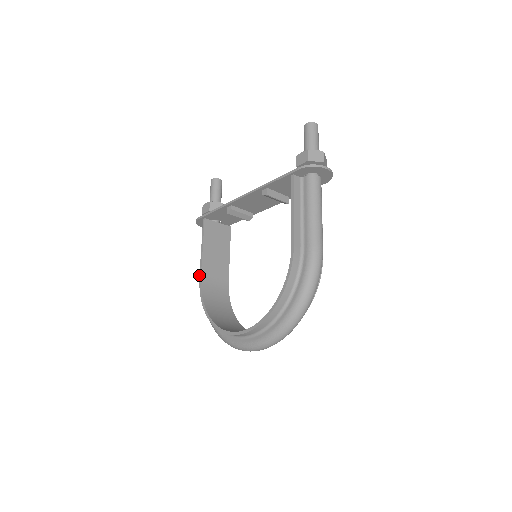
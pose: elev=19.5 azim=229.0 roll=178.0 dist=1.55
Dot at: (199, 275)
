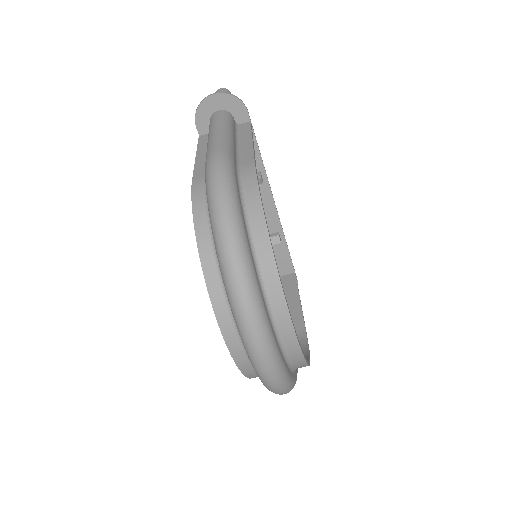
Dot at: occluded
